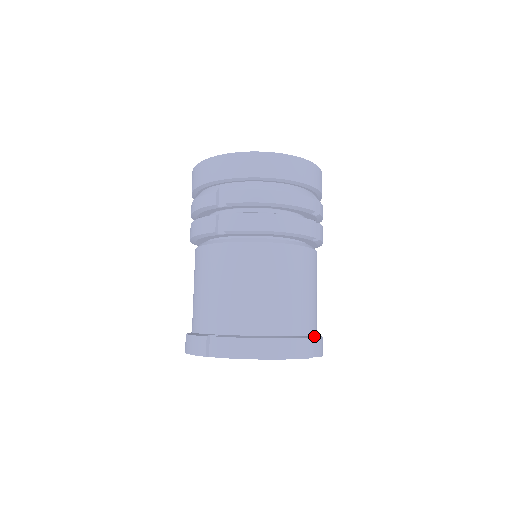
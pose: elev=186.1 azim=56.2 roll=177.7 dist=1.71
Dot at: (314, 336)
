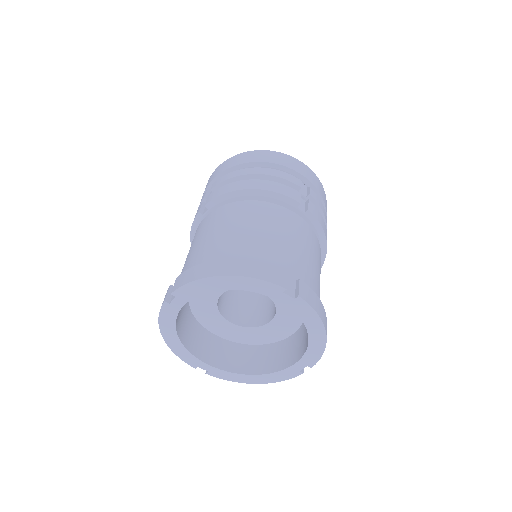
Dot at: (297, 281)
